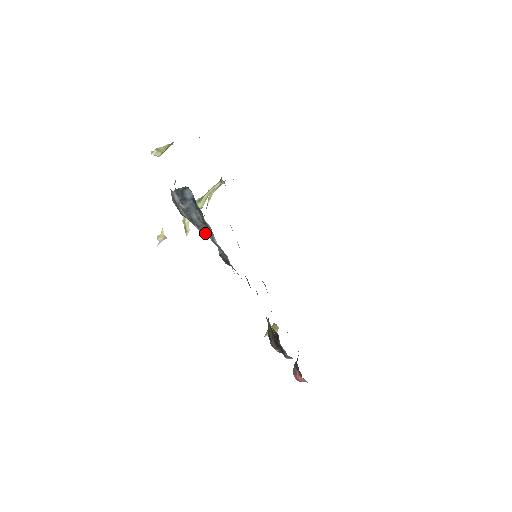
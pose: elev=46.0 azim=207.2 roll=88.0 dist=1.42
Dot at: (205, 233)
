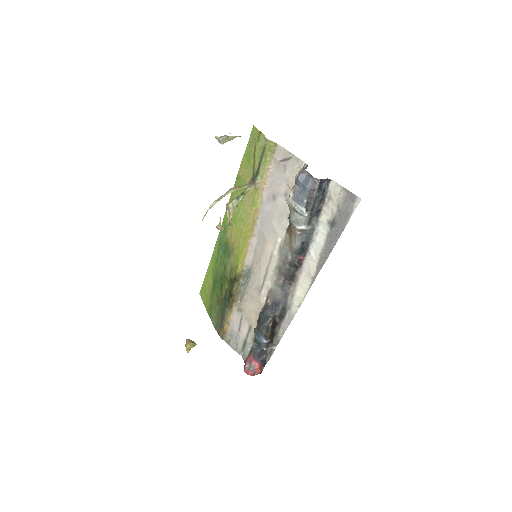
Dot at: (310, 221)
